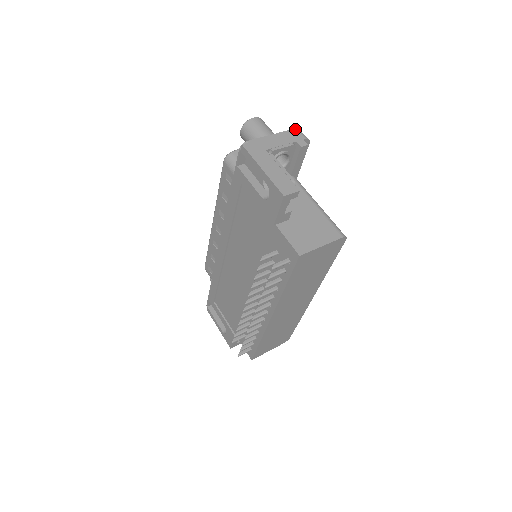
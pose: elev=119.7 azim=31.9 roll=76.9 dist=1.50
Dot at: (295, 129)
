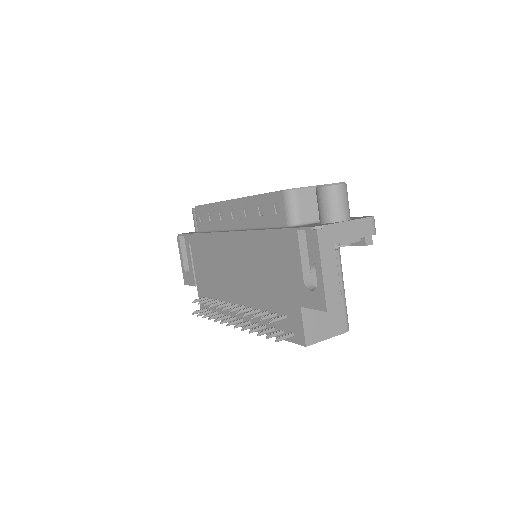
Dot at: (371, 218)
